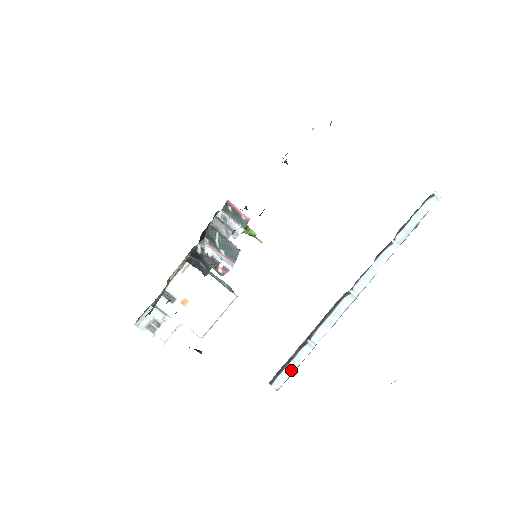
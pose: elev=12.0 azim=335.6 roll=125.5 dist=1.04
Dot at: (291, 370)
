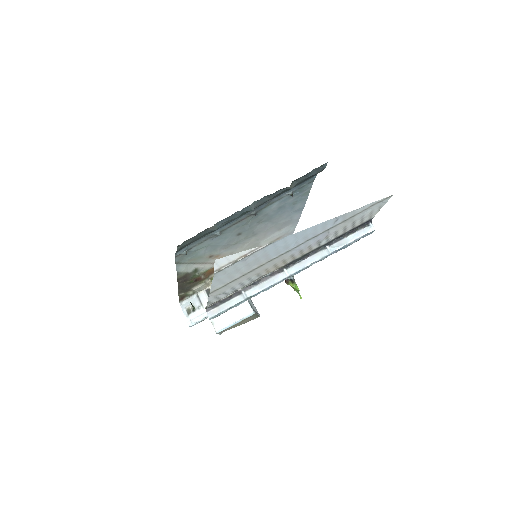
Dot at: (224, 308)
